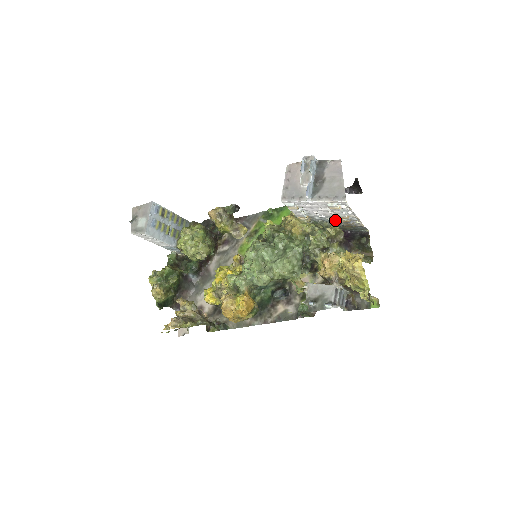
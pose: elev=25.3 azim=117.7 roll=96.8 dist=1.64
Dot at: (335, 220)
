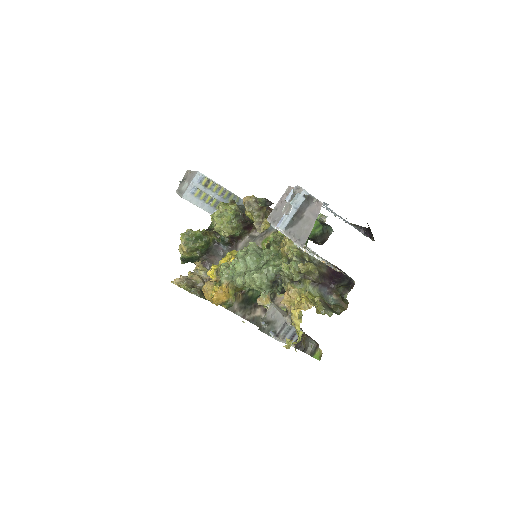
Dot at: occluded
